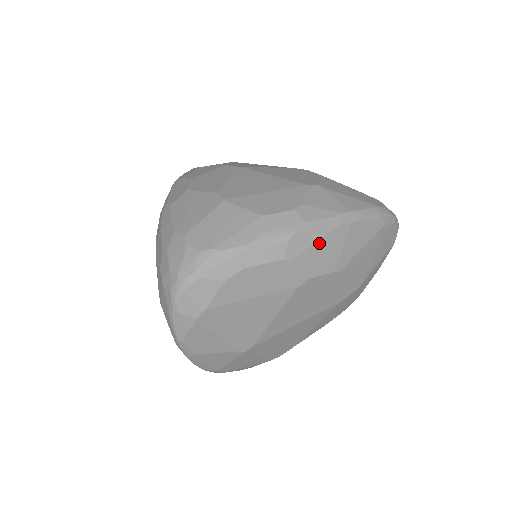
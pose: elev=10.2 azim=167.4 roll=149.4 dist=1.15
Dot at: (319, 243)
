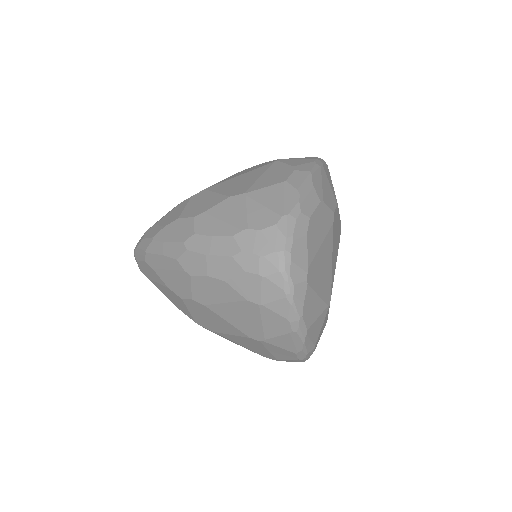
Dot at: (323, 184)
